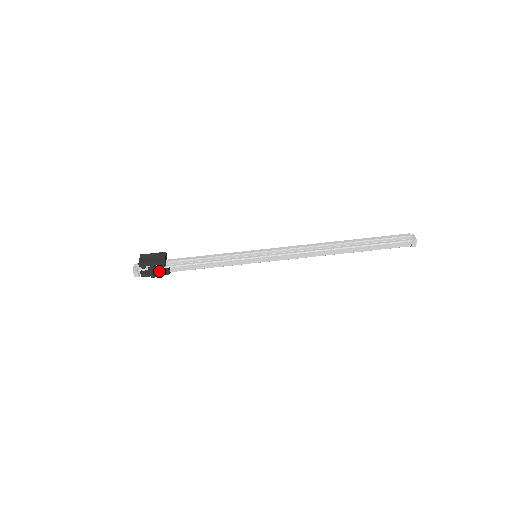
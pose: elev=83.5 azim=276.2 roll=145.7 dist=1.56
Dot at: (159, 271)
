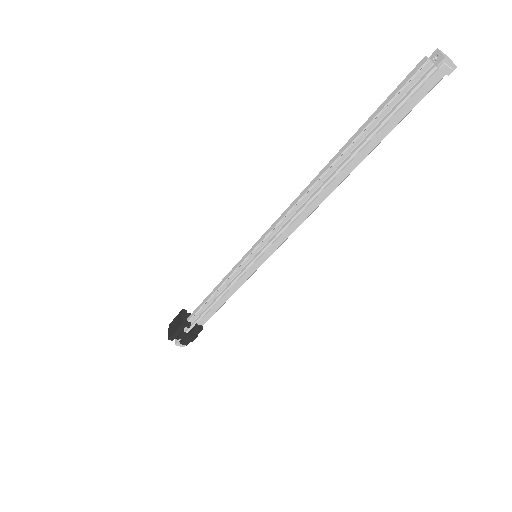
Dot at: (191, 333)
